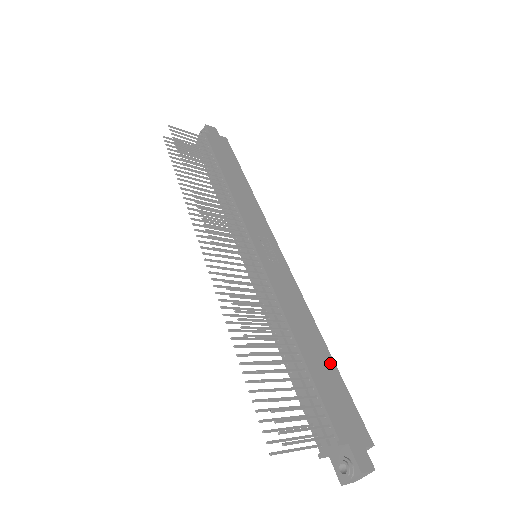
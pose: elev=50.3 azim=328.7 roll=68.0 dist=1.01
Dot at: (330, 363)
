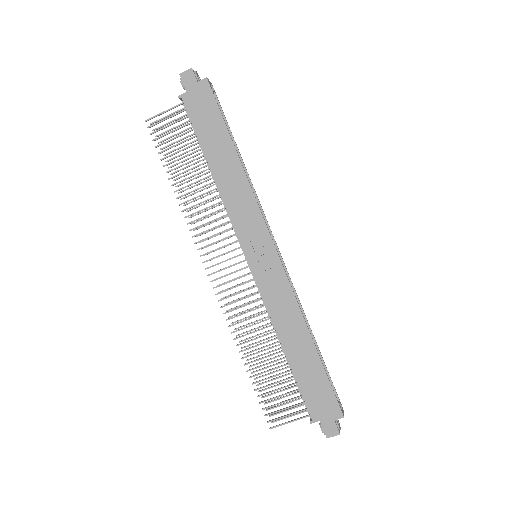
Dot at: (315, 359)
